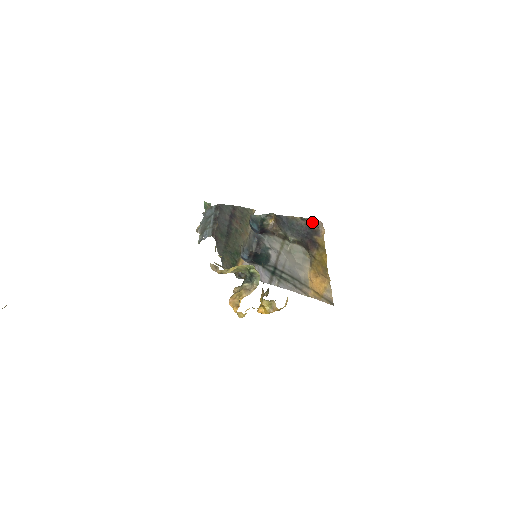
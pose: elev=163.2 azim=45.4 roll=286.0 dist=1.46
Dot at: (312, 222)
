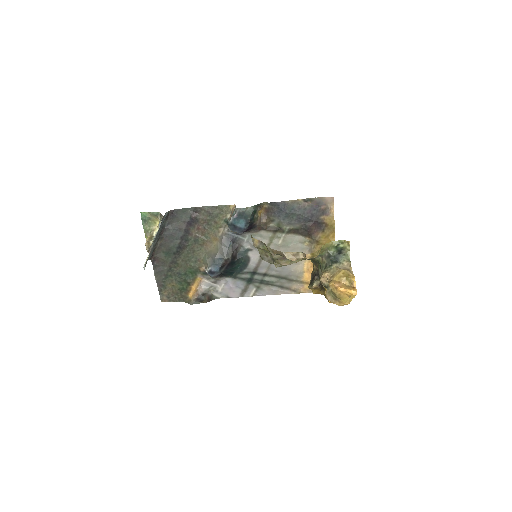
Dot at: (318, 201)
